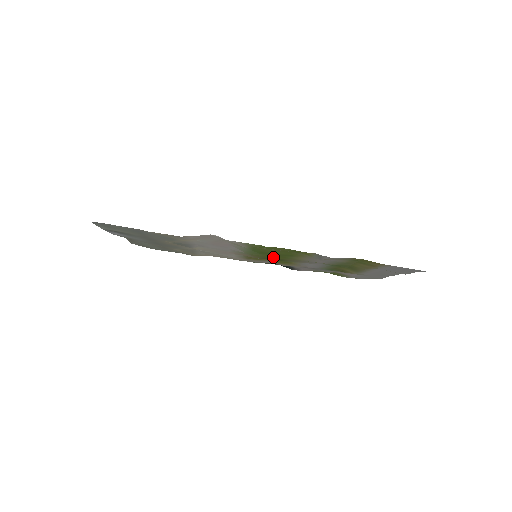
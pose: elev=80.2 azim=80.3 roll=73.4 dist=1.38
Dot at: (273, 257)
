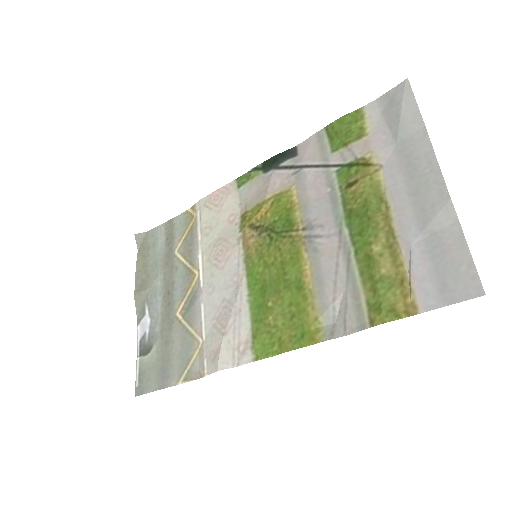
Dot at: (274, 256)
